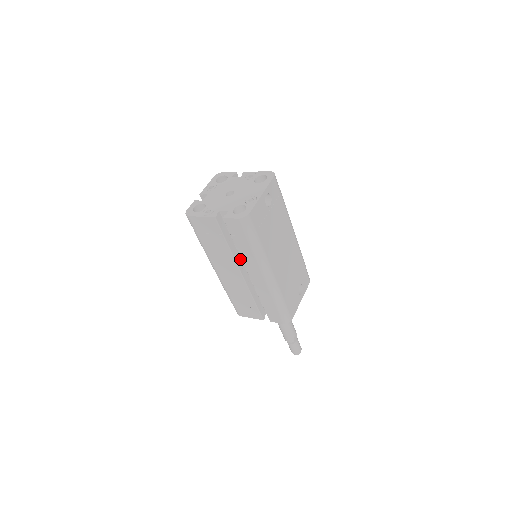
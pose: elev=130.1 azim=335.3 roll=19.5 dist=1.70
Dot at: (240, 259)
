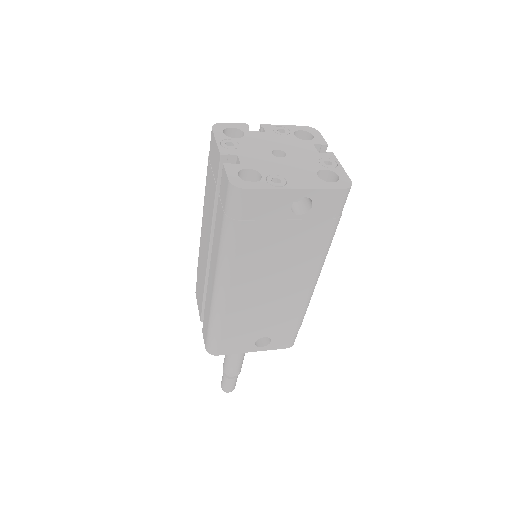
Dot at: occluded
